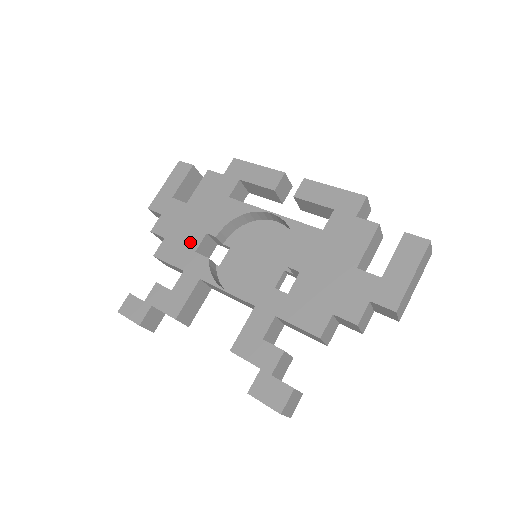
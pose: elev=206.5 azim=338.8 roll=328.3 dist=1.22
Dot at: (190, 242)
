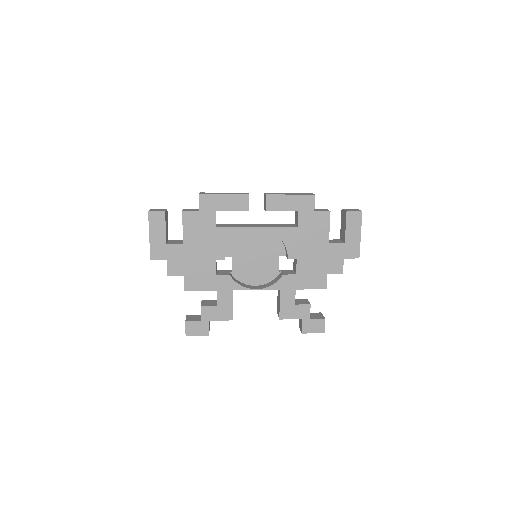
Dot at: (208, 271)
